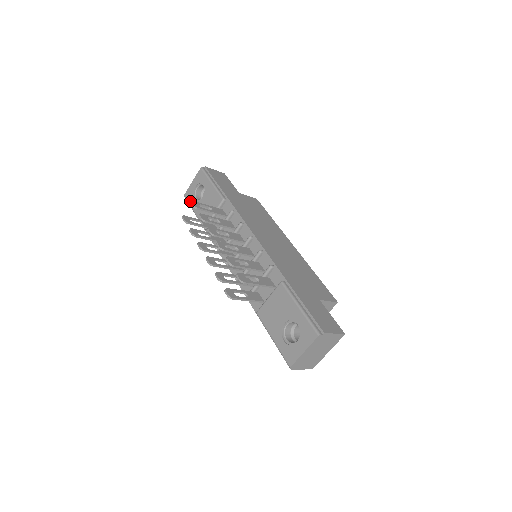
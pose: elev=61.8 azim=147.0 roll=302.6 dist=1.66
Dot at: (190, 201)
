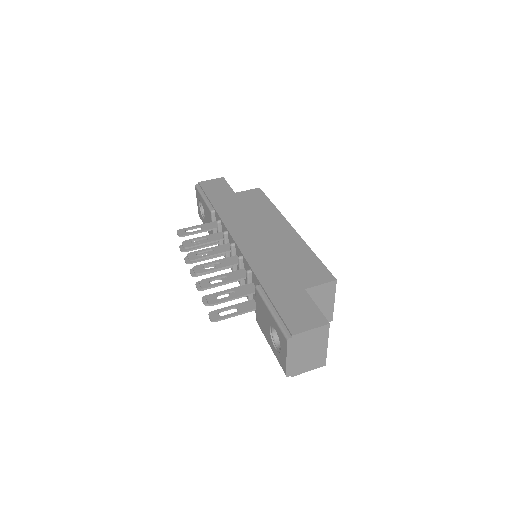
Dot at: (202, 220)
